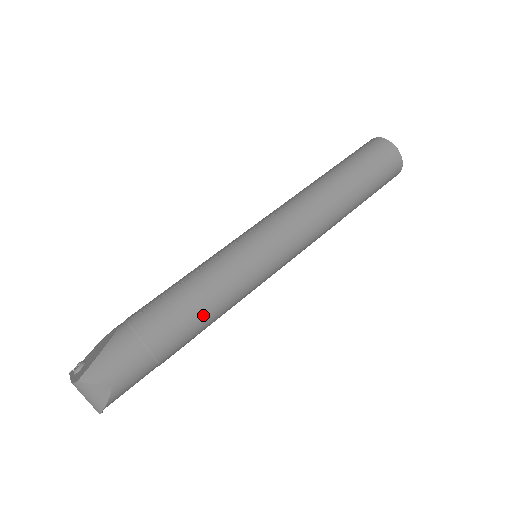
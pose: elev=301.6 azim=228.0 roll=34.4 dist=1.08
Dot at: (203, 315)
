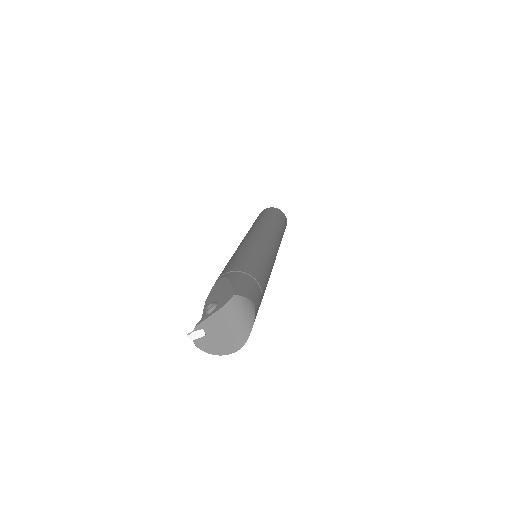
Dot at: (266, 269)
